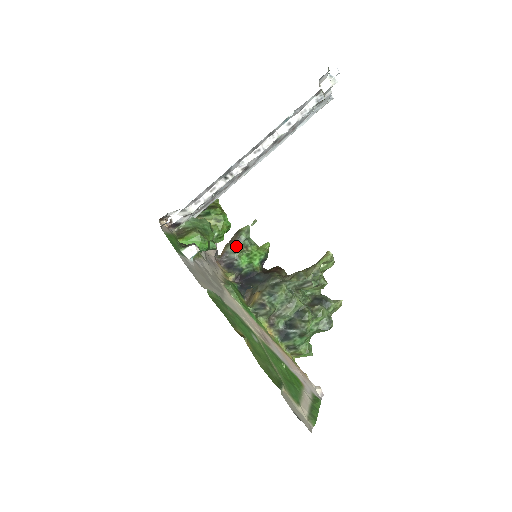
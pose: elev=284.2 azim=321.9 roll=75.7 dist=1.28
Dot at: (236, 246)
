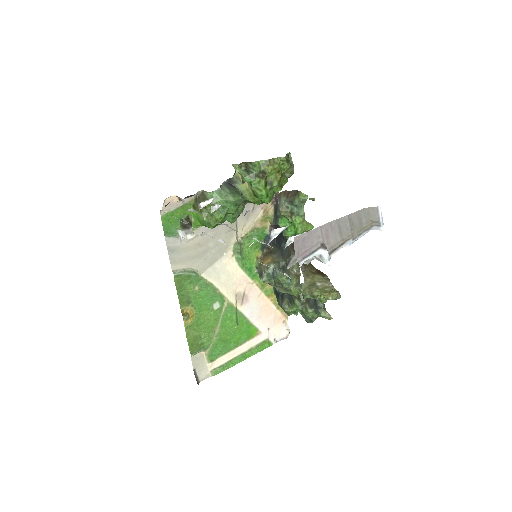
Dot at: (284, 206)
